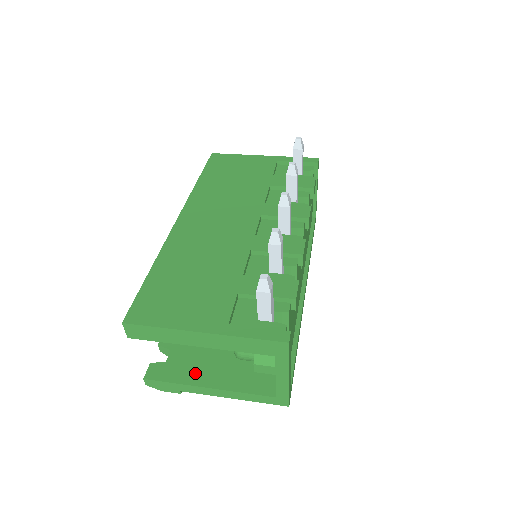
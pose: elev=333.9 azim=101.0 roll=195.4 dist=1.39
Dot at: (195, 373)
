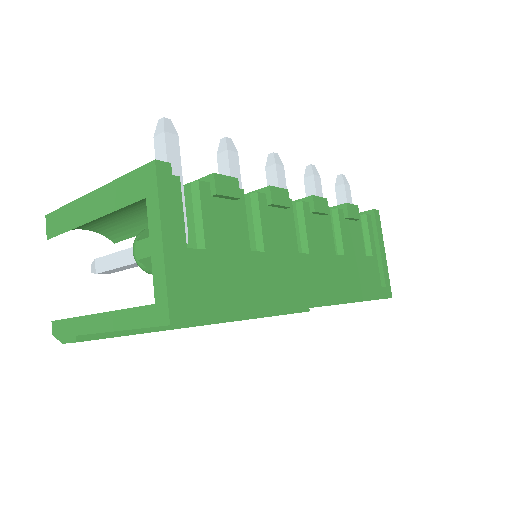
Dot at: occluded
